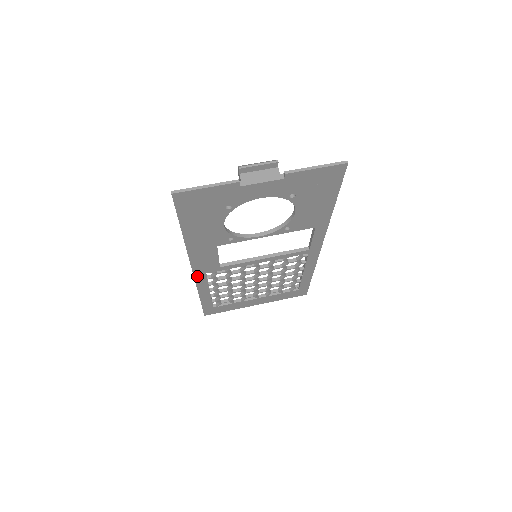
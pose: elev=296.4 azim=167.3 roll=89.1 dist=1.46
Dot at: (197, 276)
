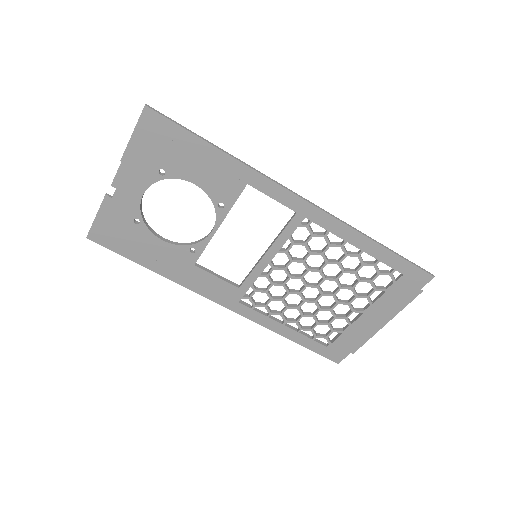
Dot at: (236, 310)
